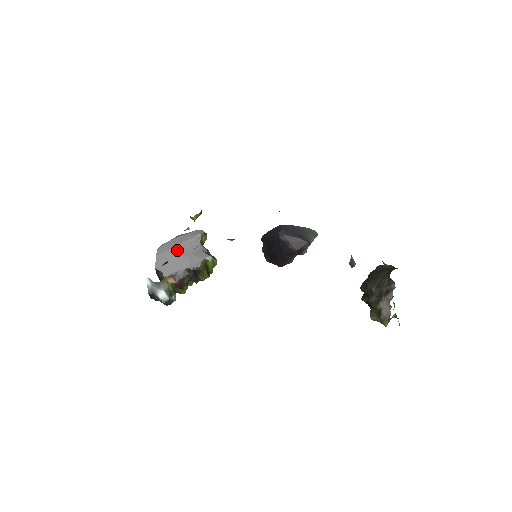
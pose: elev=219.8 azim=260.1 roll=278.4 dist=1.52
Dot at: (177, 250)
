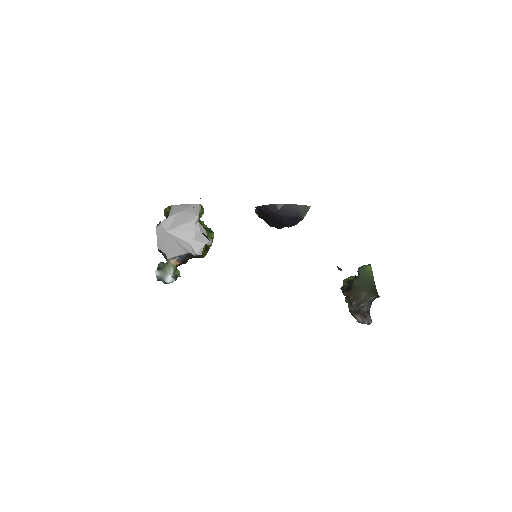
Dot at: (177, 232)
